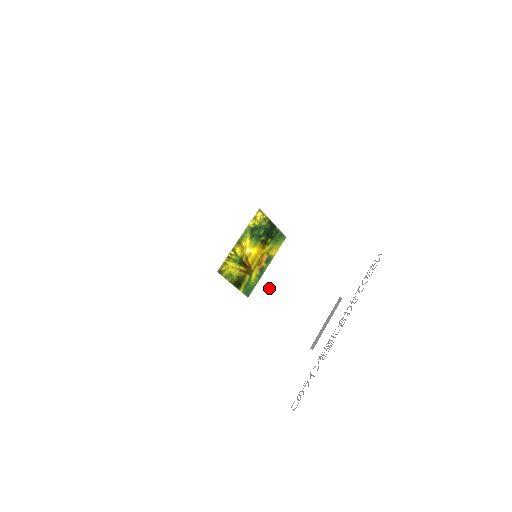
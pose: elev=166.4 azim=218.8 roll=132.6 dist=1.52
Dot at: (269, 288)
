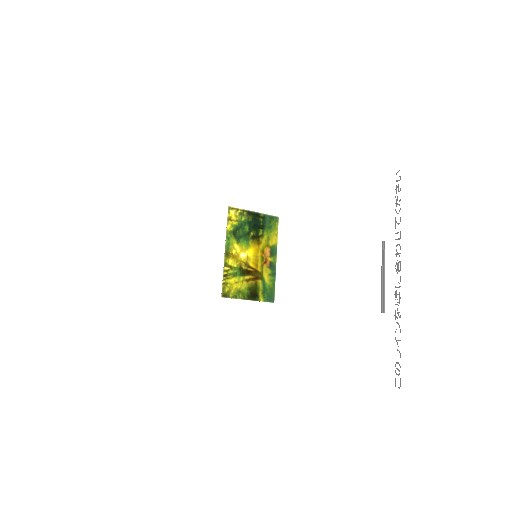
Dot at: (291, 280)
